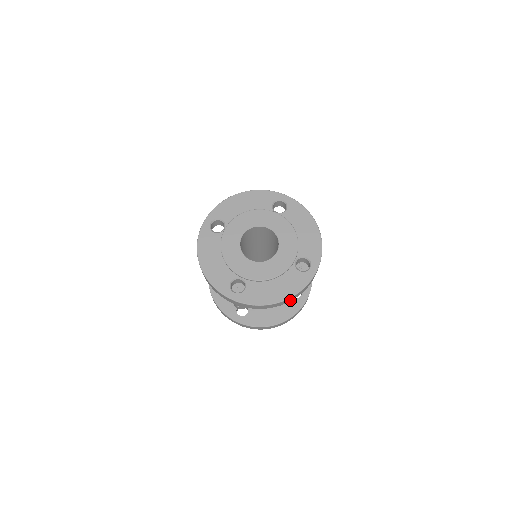
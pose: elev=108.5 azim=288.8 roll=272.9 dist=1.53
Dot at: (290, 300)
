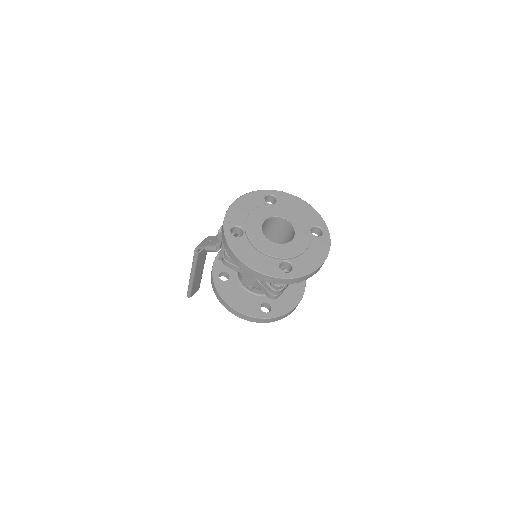
Dot at: occluded
